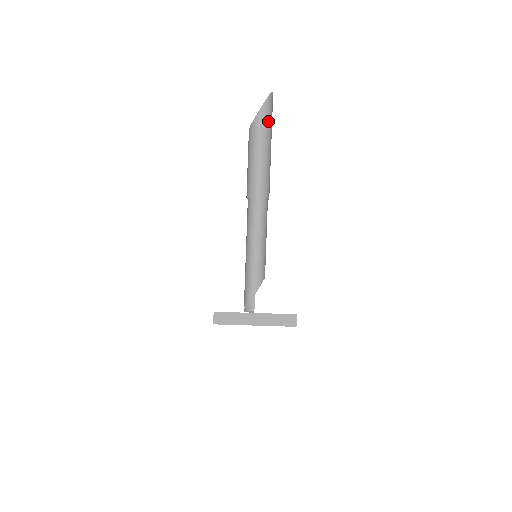
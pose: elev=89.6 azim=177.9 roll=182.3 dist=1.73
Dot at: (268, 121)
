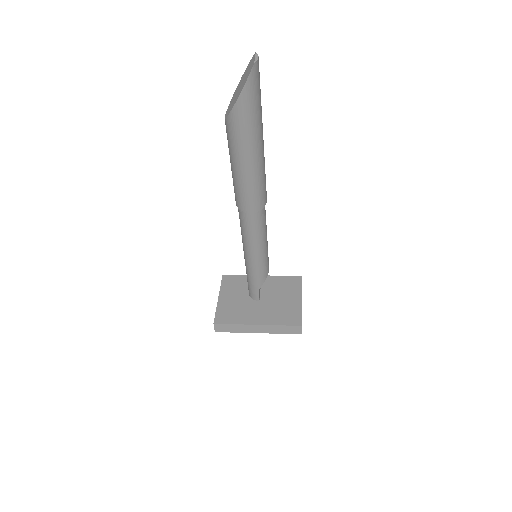
Dot at: (253, 115)
